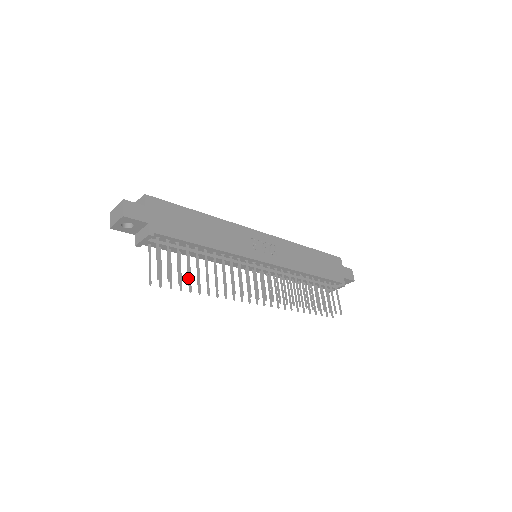
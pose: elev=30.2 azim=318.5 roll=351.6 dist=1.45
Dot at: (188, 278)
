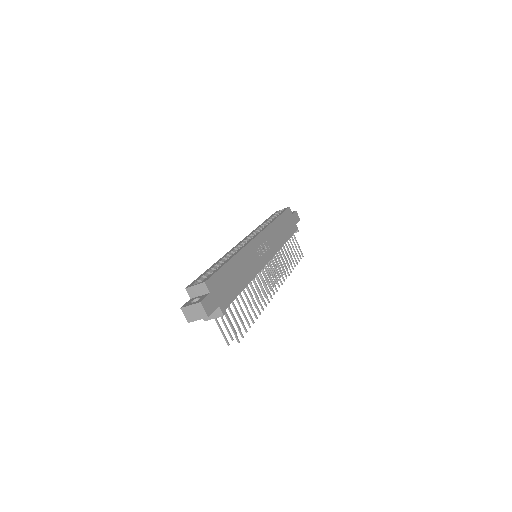
Dot at: (248, 323)
